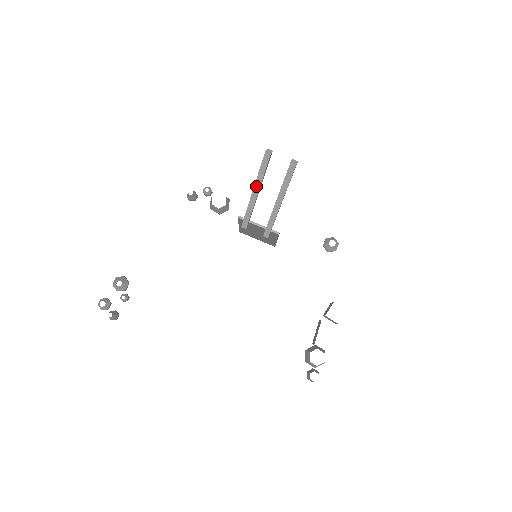
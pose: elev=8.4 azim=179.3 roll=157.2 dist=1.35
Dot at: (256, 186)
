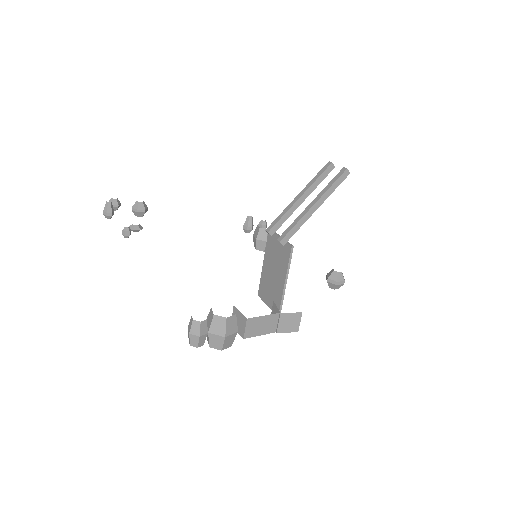
Dot at: (304, 190)
